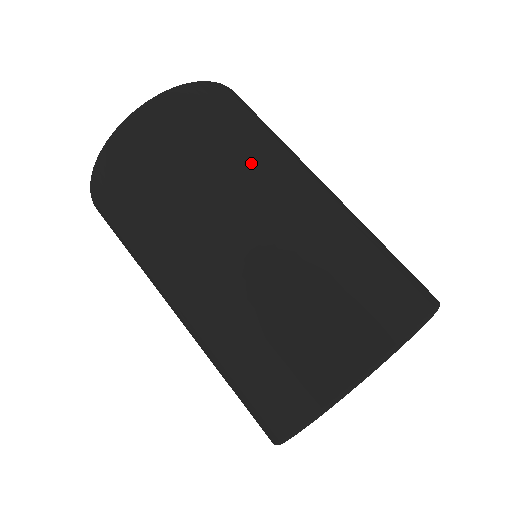
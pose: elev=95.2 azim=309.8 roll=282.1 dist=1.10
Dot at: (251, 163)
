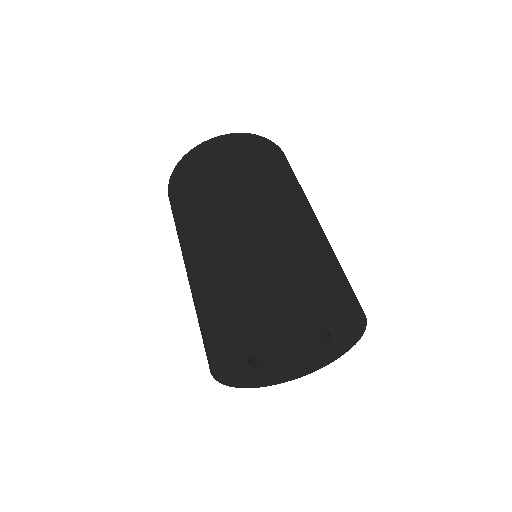
Dot at: (232, 188)
